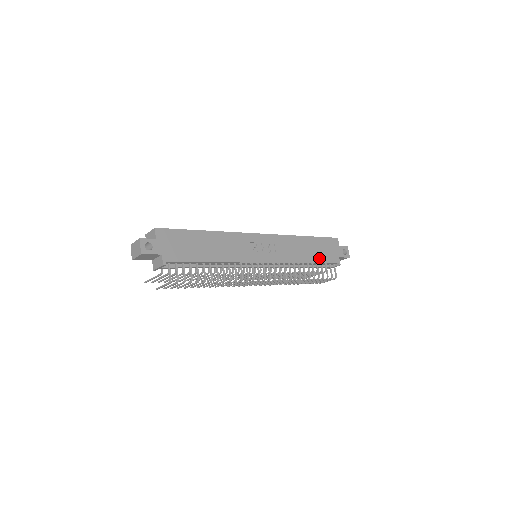
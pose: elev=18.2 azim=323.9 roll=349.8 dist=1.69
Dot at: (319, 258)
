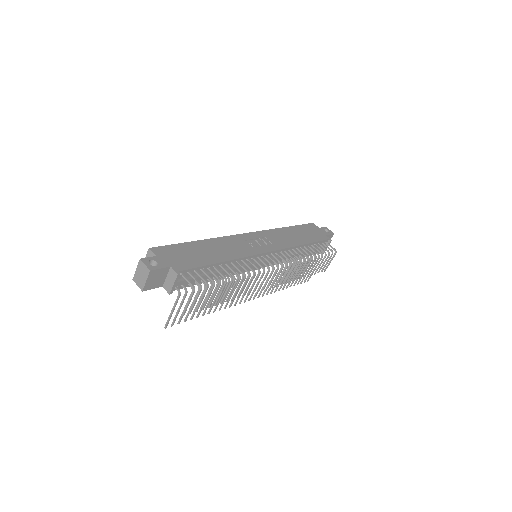
Dot at: (310, 239)
